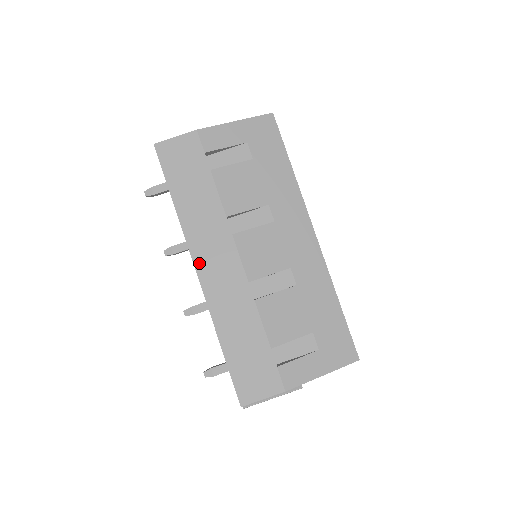
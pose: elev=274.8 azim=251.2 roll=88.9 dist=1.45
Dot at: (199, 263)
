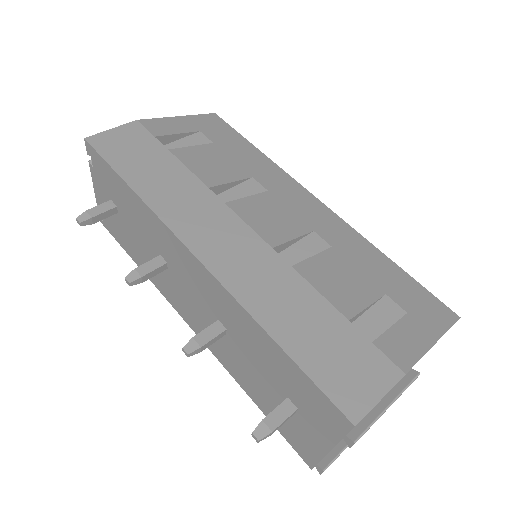
Dot at: (193, 243)
